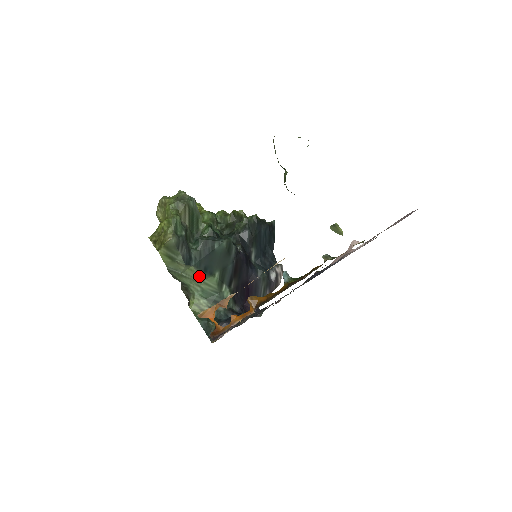
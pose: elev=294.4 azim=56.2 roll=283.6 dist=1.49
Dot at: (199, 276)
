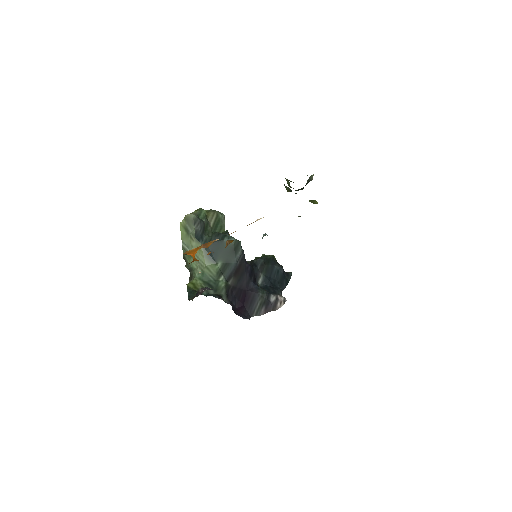
Dot at: (204, 258)
